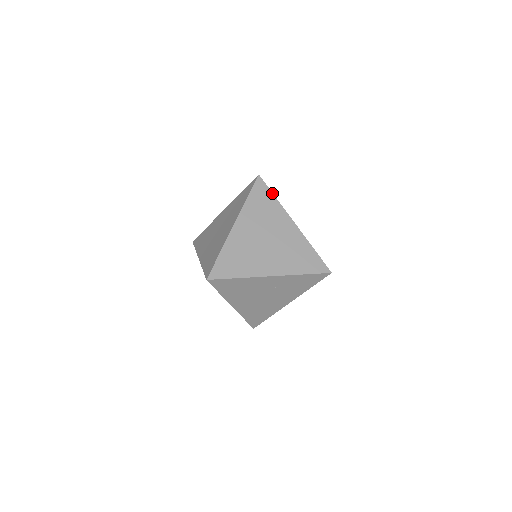
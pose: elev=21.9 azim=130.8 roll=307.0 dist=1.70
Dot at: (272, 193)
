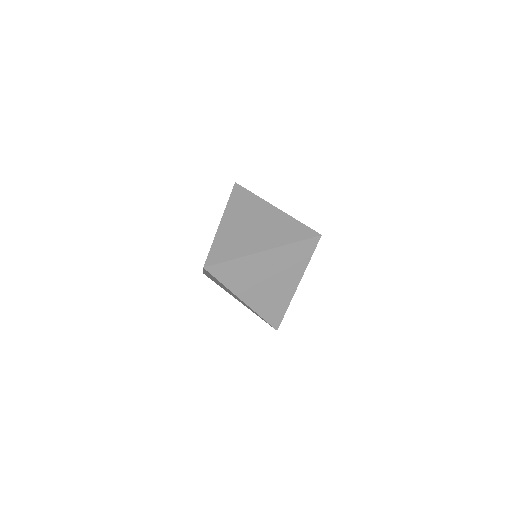
Dot at: (250, 192)
